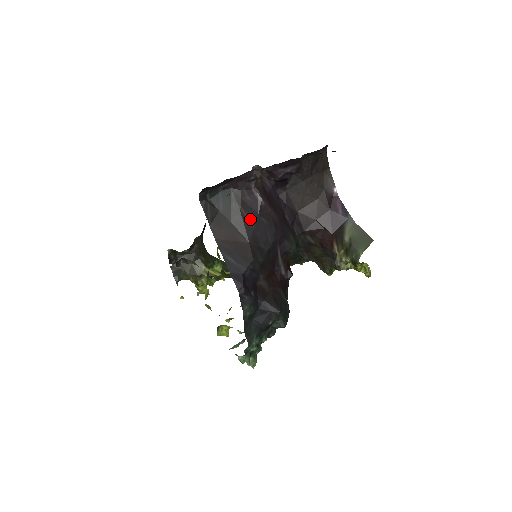
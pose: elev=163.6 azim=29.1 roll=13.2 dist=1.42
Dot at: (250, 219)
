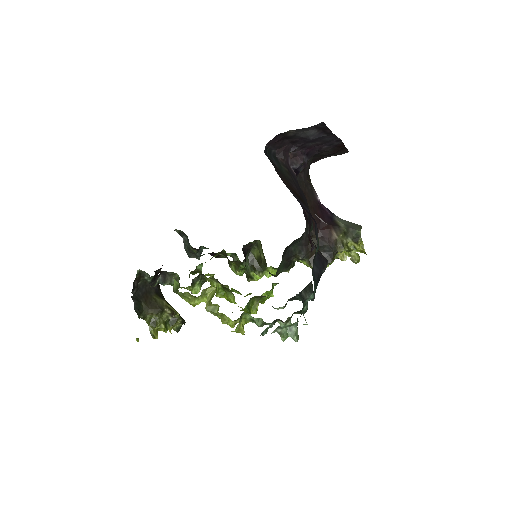
Dot at: (295, 181)
